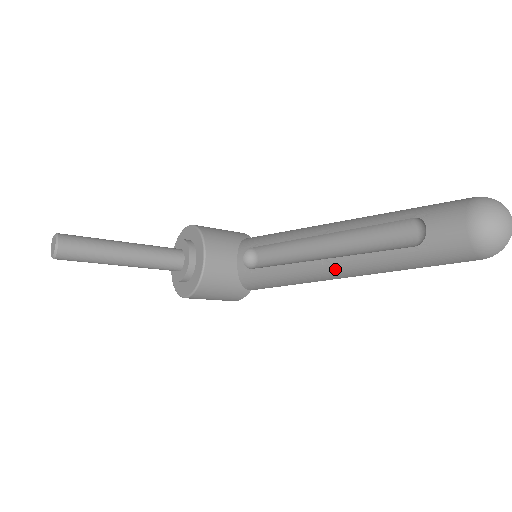
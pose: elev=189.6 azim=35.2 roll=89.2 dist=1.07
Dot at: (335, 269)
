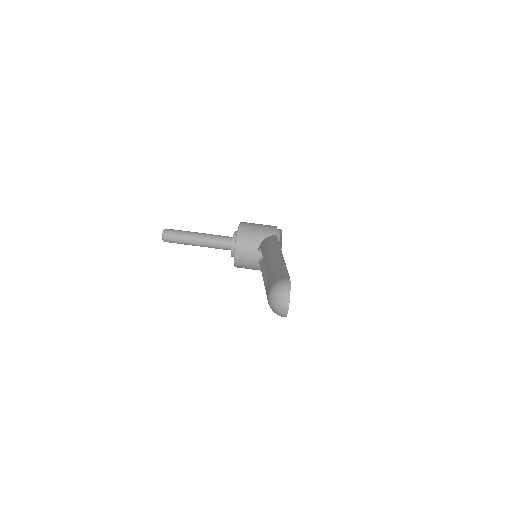
Dot at: occluded
